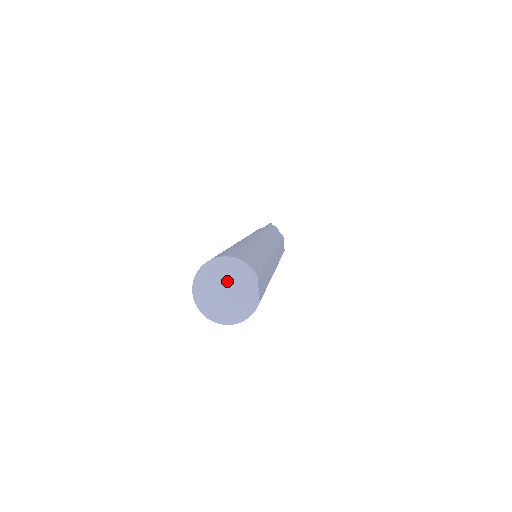
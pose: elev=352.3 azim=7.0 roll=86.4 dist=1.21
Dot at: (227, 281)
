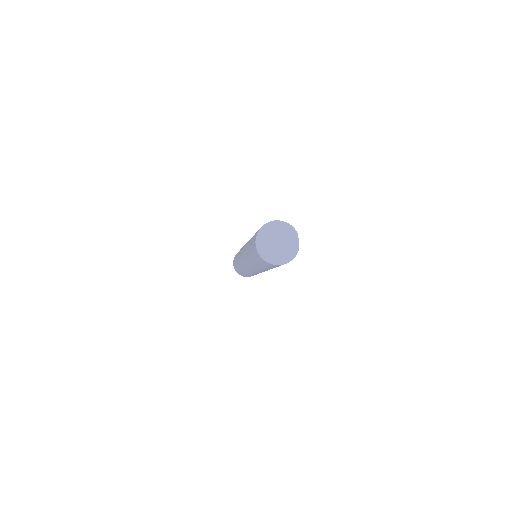
Dot at: (279, 235)
